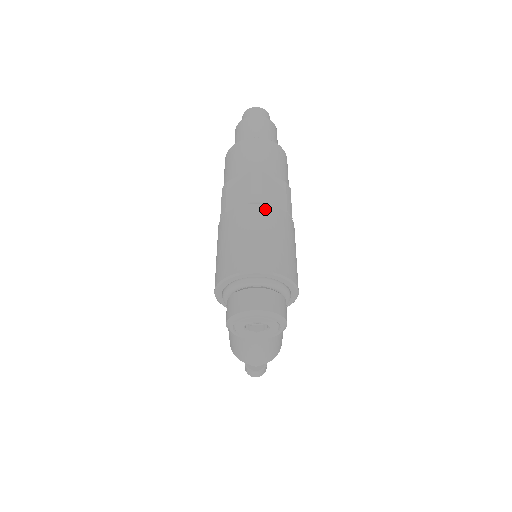
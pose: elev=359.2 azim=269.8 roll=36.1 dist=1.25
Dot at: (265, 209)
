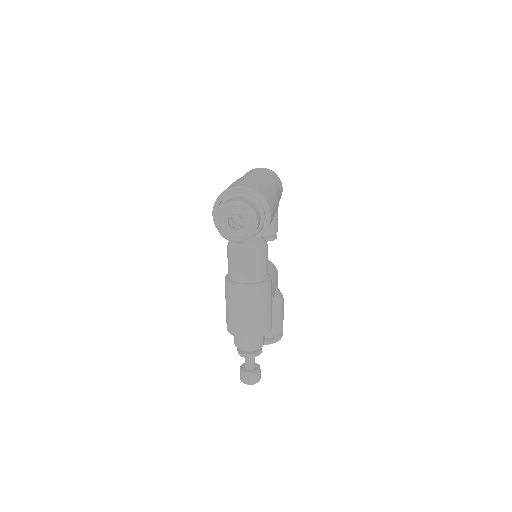
Dot at: (256, 177)
